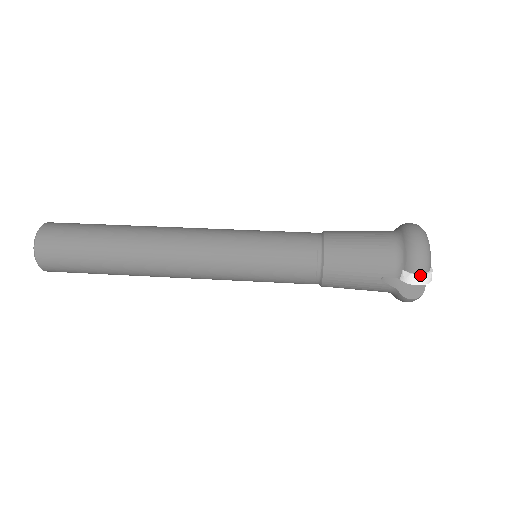
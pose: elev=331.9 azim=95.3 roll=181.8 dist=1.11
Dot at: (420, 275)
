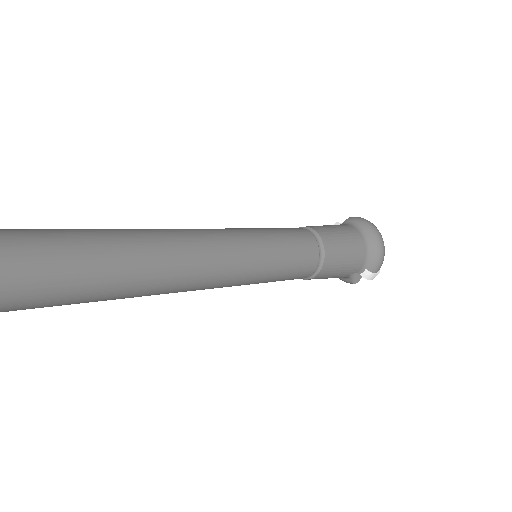
Dot at: (377, 274)
